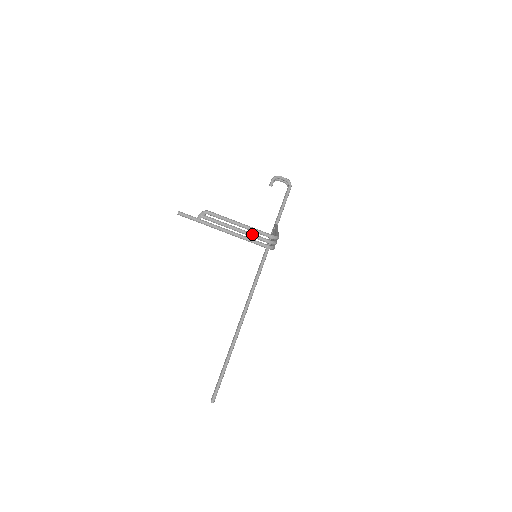
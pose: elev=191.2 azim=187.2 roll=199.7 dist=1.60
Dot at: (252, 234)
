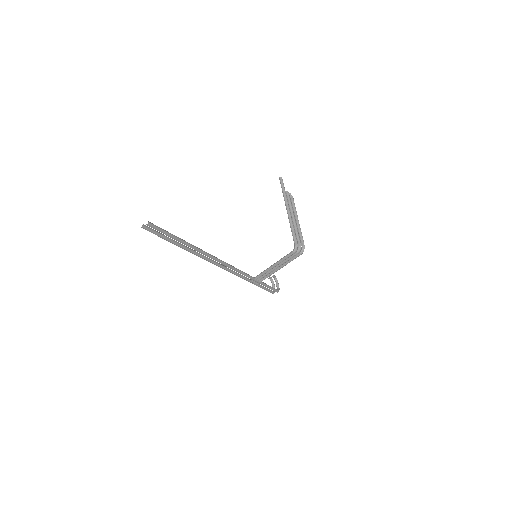
Dot at: (298, 231)
